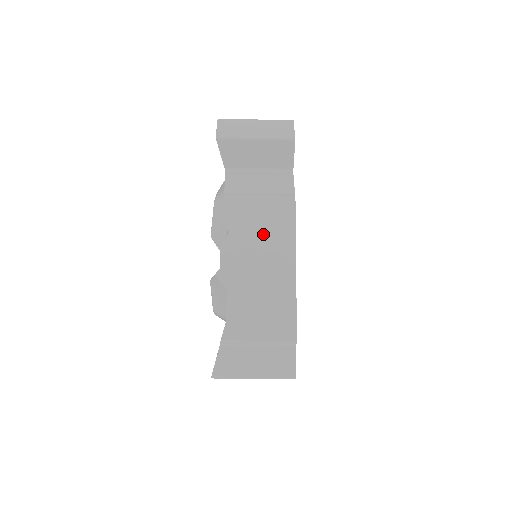
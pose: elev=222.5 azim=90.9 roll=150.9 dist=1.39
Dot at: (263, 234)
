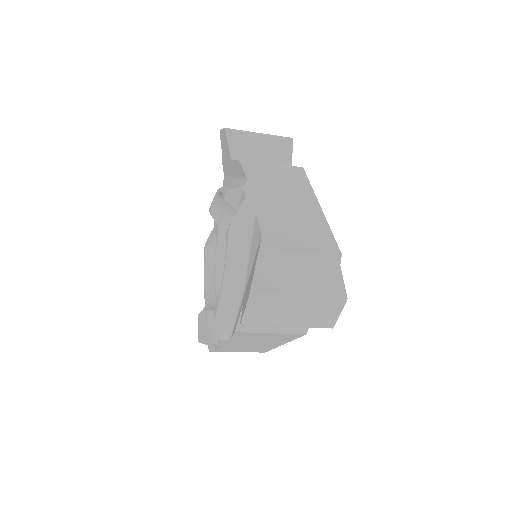
Dot at: (263, 340)
